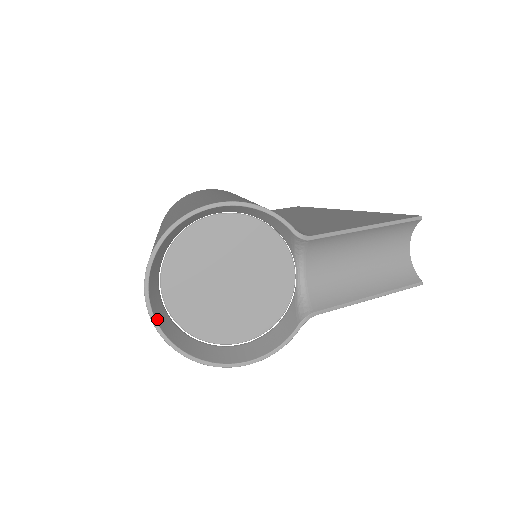
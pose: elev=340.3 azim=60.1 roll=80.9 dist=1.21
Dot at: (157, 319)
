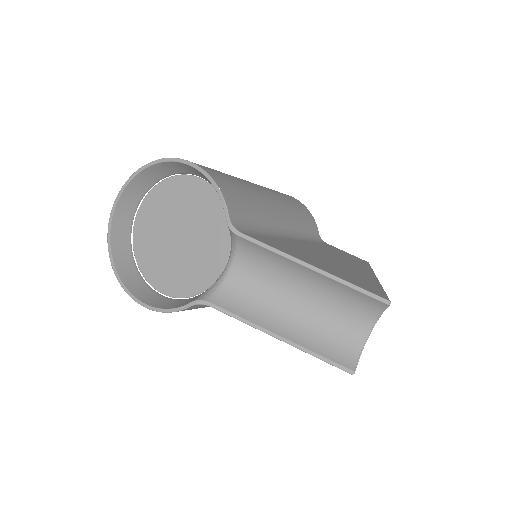
Dot at: (113, 226)
